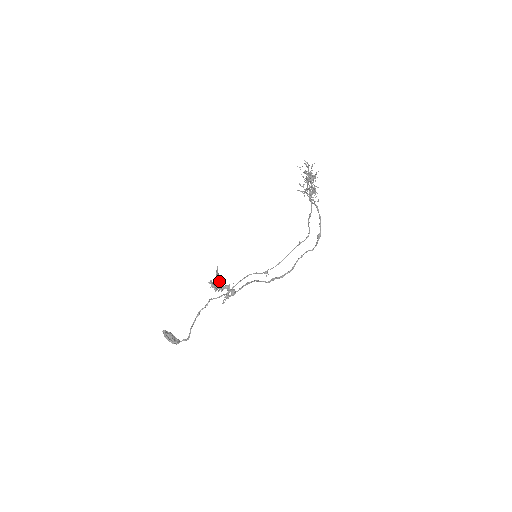
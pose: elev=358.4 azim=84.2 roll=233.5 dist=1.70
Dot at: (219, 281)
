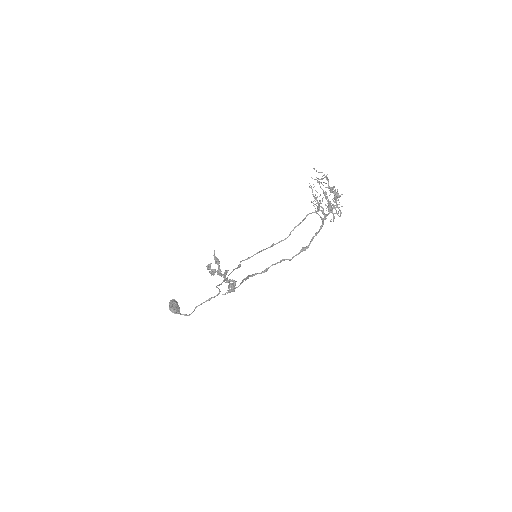
Dot at: (218, 268)
